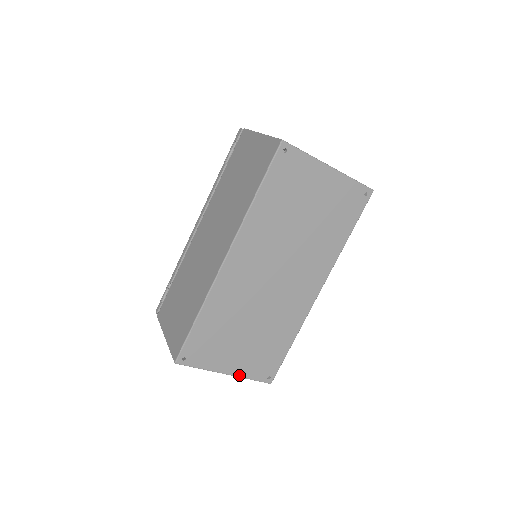
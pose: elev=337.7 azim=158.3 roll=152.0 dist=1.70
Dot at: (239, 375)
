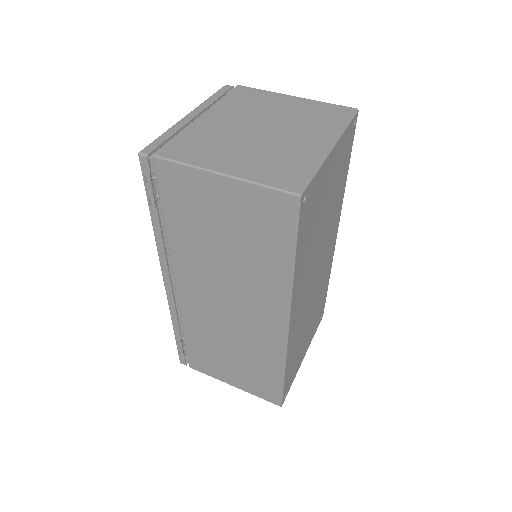
Dot at: (309, 344)
